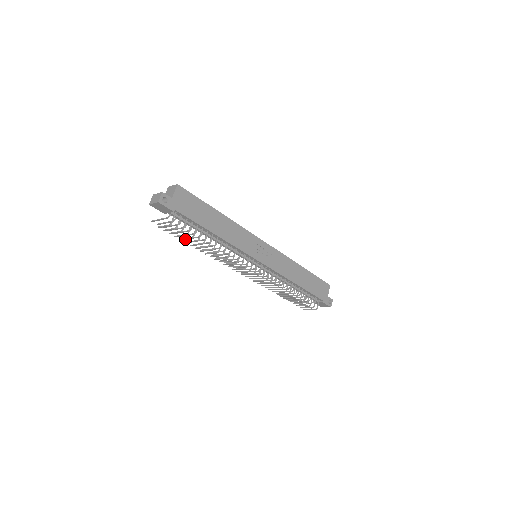
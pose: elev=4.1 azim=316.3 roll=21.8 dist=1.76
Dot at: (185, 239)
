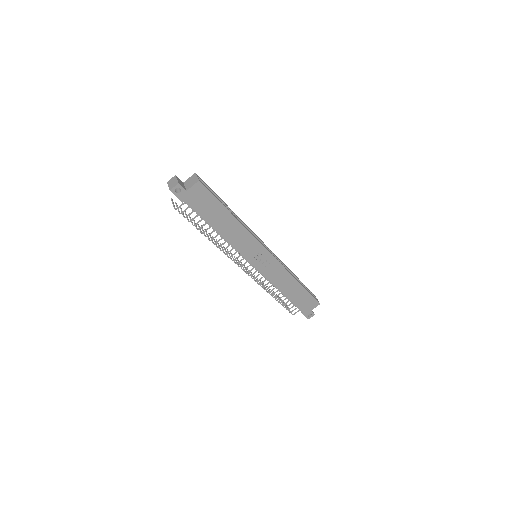
Dot at: (190, 219)
